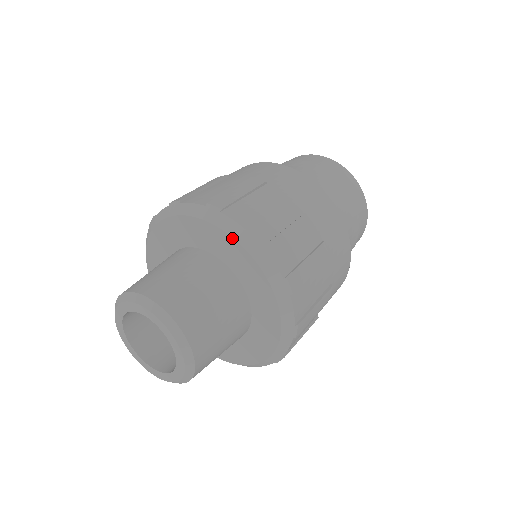
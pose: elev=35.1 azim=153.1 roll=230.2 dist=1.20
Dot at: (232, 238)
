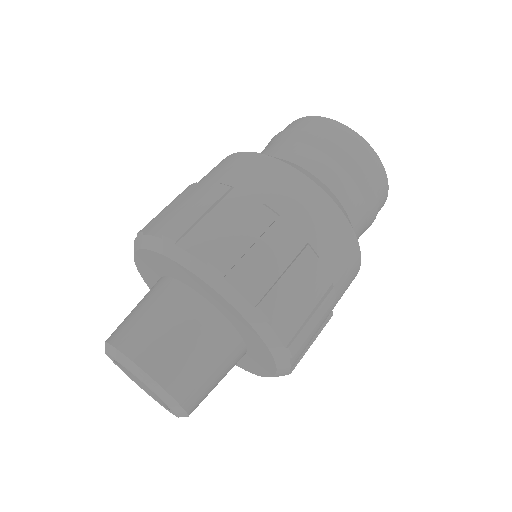
Dot at: (191, 272)
